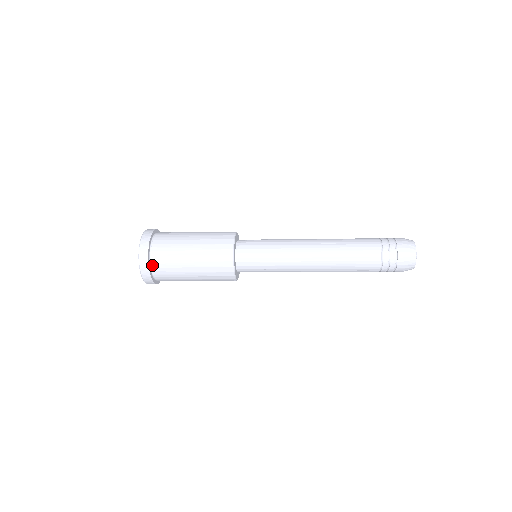
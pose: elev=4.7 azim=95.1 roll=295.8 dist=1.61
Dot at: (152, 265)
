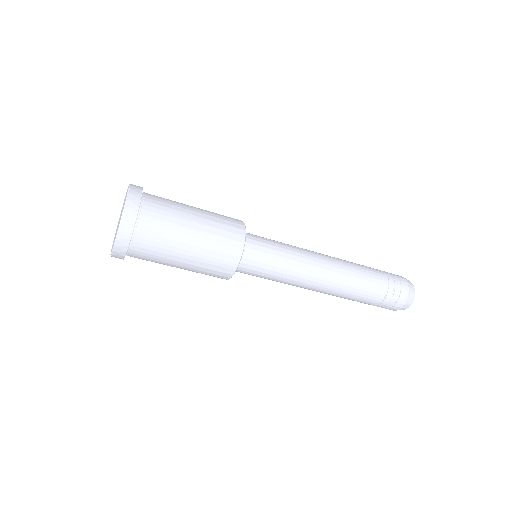
Dot at: (144, 196)
